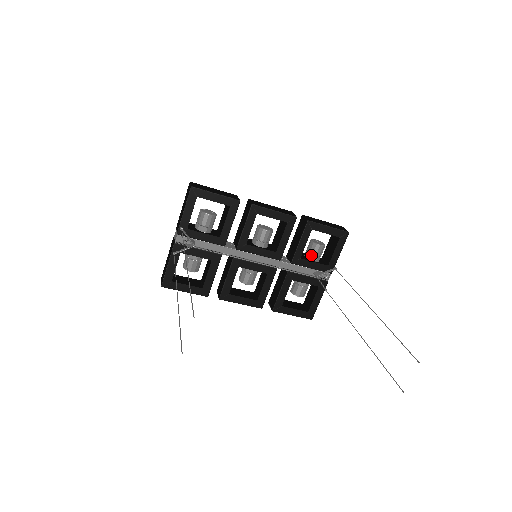
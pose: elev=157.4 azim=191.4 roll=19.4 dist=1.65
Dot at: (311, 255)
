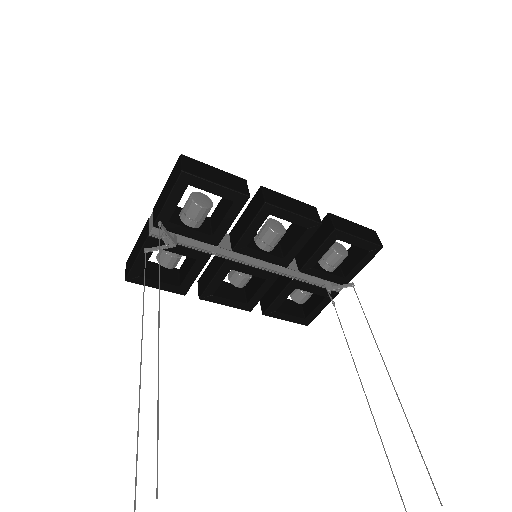
Dot at: (327, 264)
